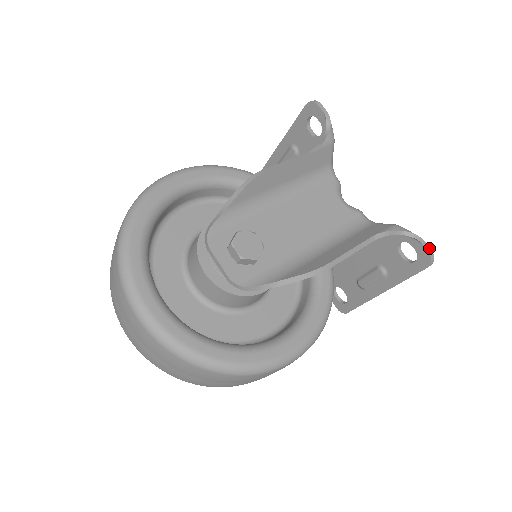
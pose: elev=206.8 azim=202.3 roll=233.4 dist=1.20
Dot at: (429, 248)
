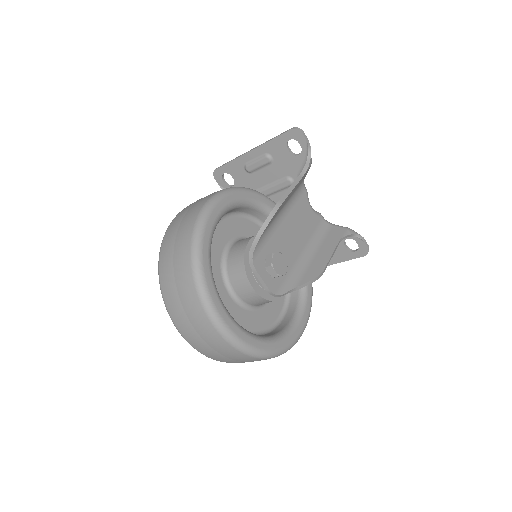
Dot at: occluded
